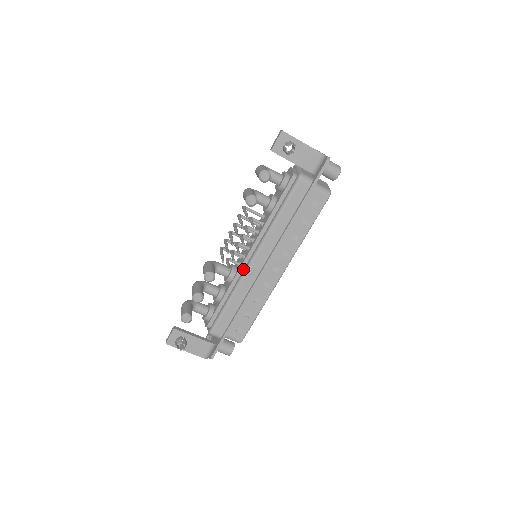
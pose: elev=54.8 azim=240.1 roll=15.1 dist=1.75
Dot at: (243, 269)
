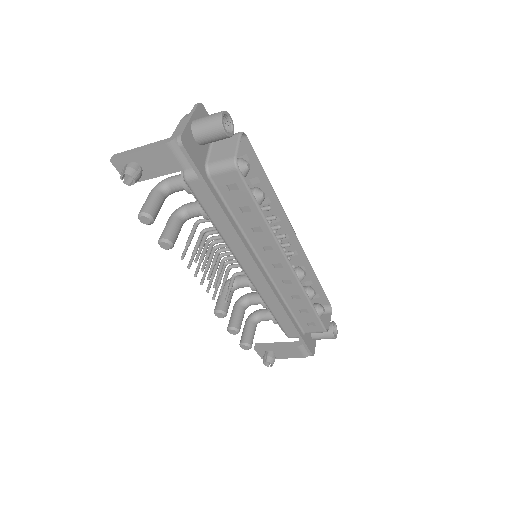
Dot at: occluded
